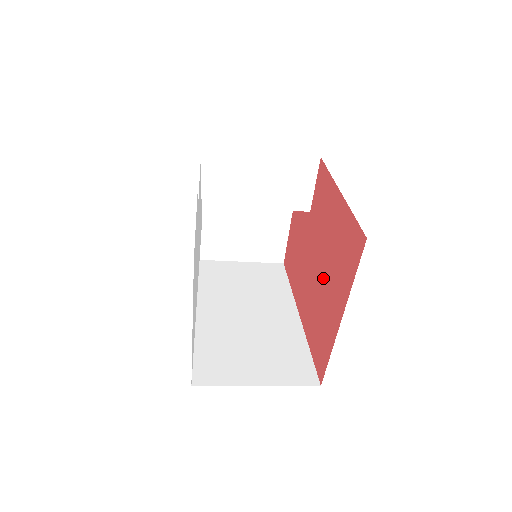
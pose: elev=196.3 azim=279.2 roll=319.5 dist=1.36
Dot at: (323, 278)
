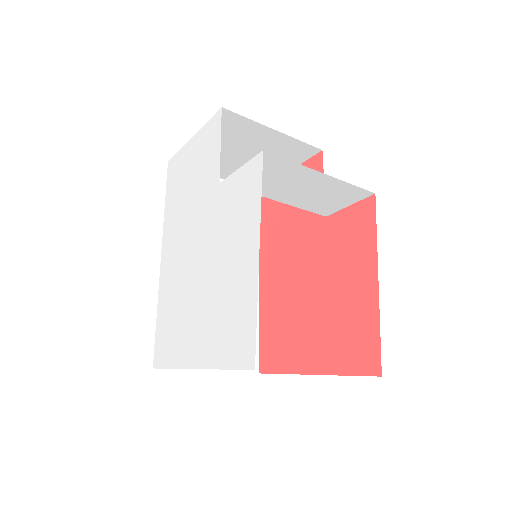
Dot at: (309, 307)
